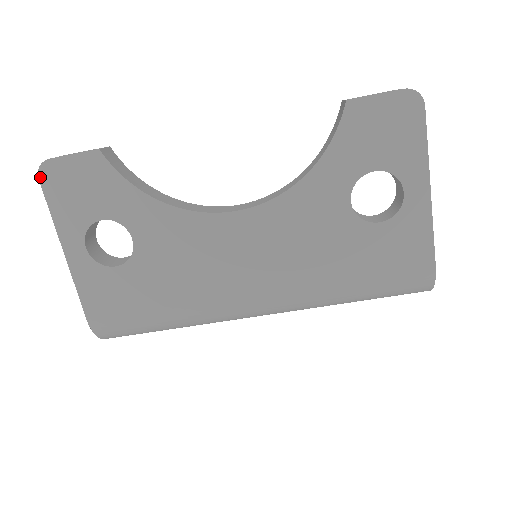
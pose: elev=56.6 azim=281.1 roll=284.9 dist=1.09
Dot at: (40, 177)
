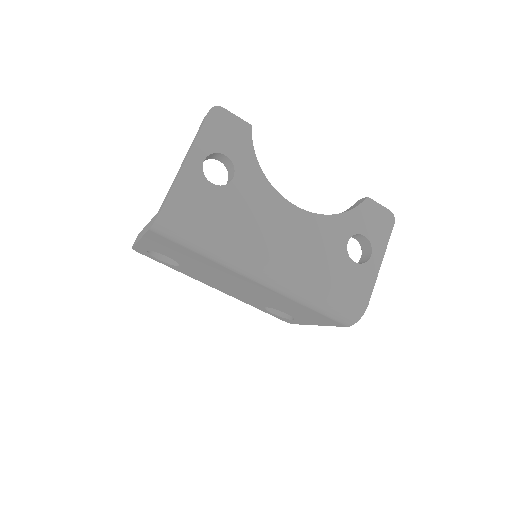
Dot at: (211, 110)
